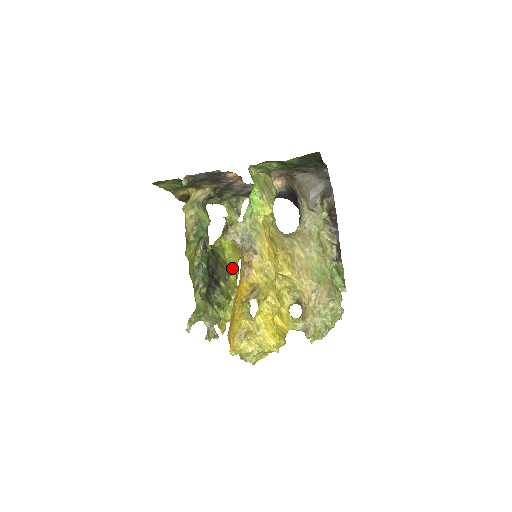
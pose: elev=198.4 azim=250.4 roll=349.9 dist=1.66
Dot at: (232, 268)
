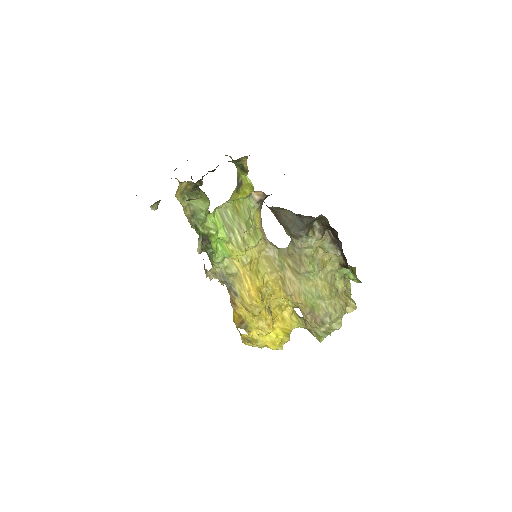
Dot at: occluded
